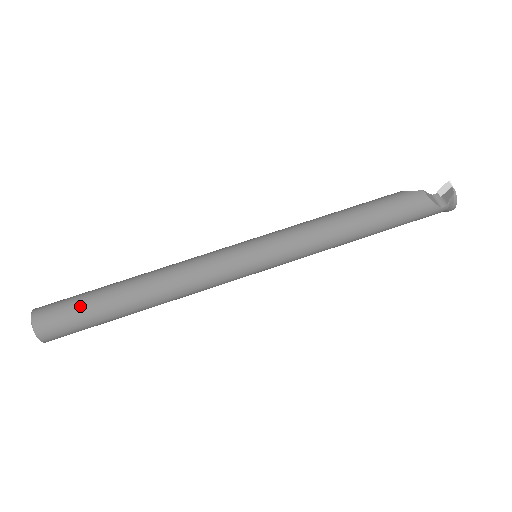
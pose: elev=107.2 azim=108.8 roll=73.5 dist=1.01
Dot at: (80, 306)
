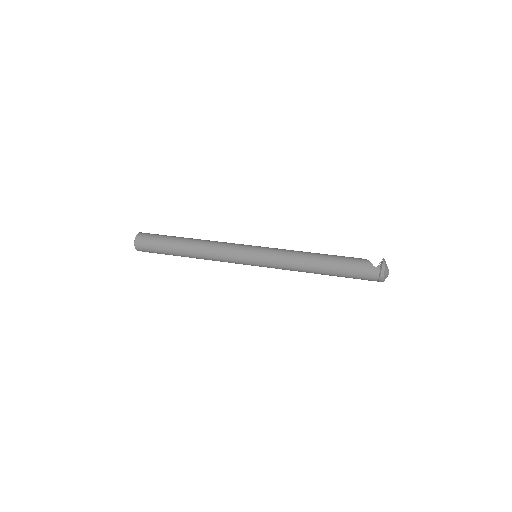
Dot at: (163, 235)
